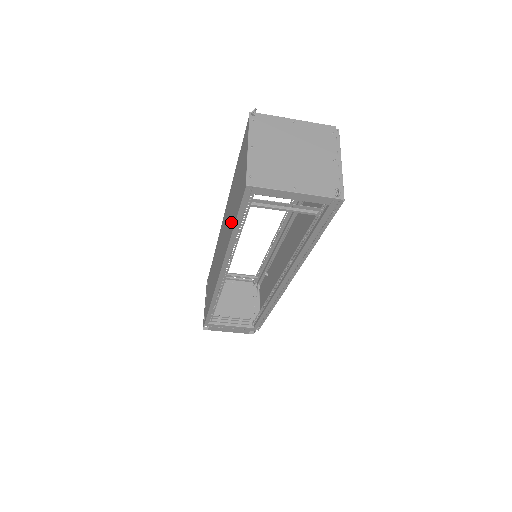
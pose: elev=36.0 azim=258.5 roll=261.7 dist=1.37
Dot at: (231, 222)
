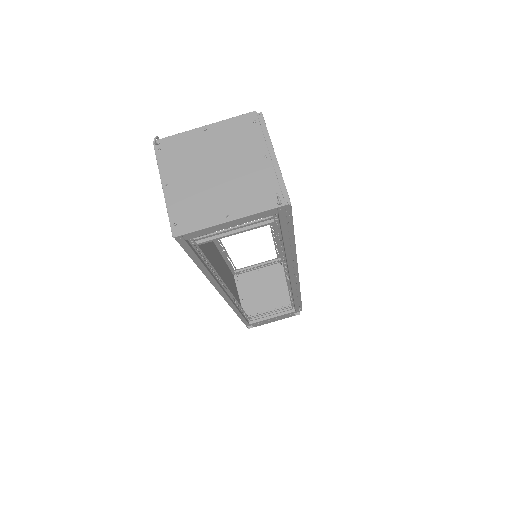
Dot at: occluded
